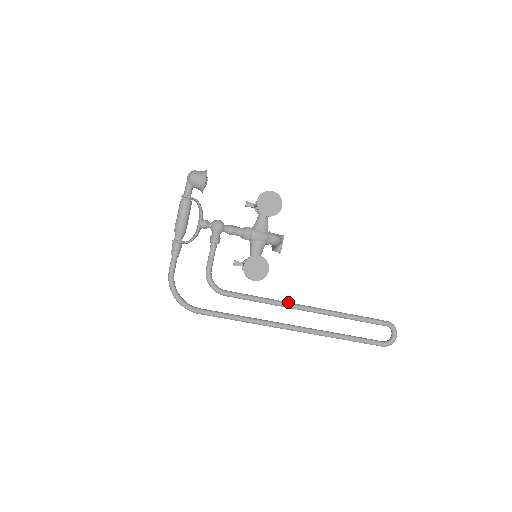
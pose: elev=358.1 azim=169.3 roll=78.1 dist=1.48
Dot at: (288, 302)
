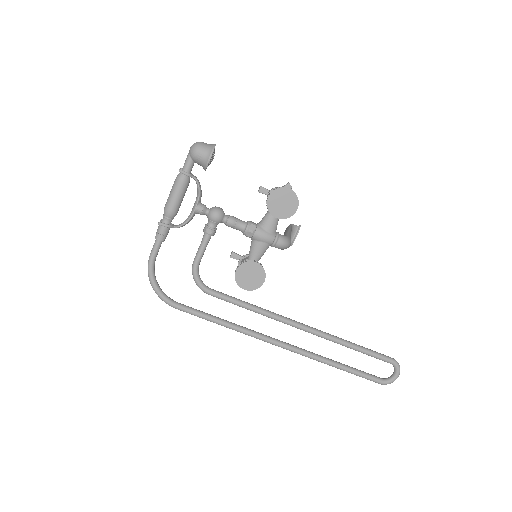
Dot at: (282, 316)
